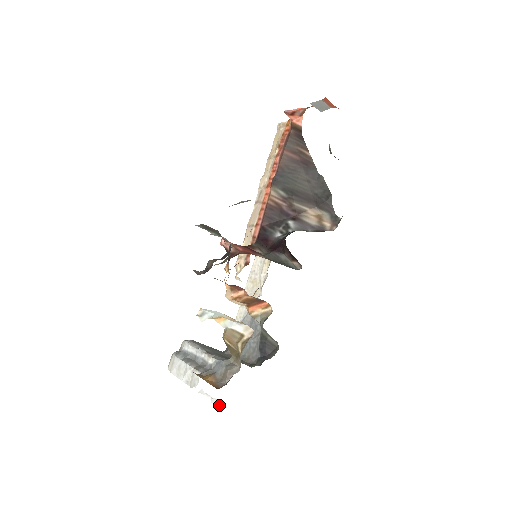
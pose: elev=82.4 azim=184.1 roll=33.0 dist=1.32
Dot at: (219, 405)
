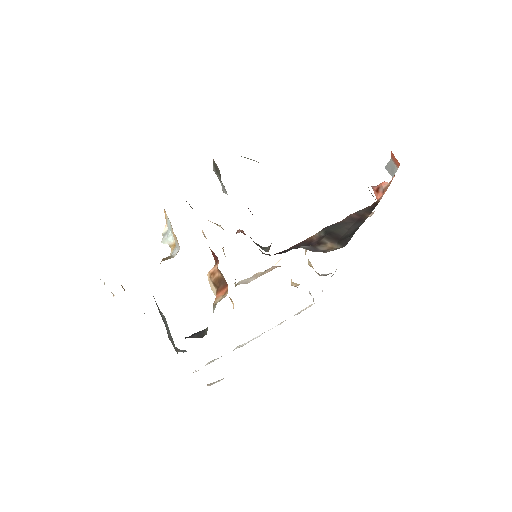
Dot at: occluded
